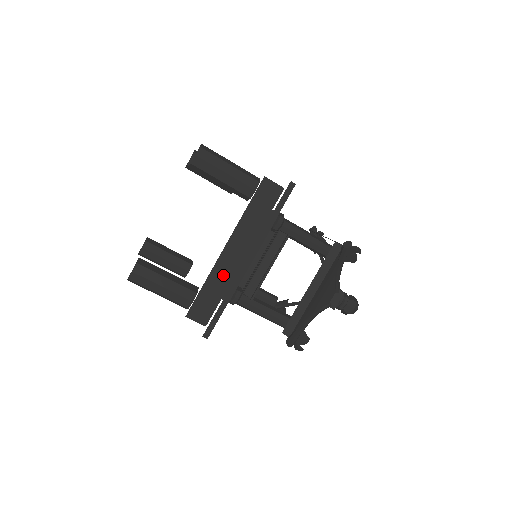
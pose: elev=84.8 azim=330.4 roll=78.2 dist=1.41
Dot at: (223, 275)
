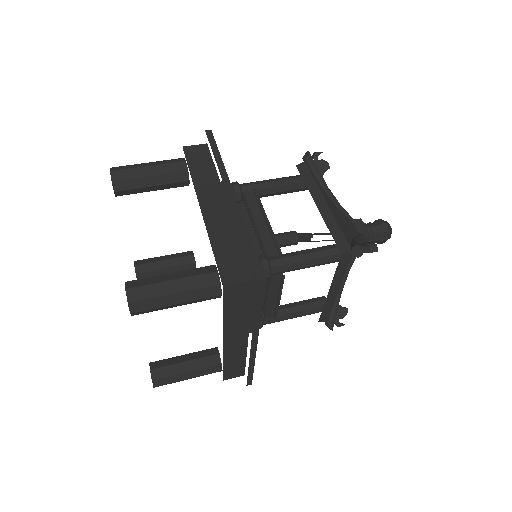
Dot at: (222, 227)
